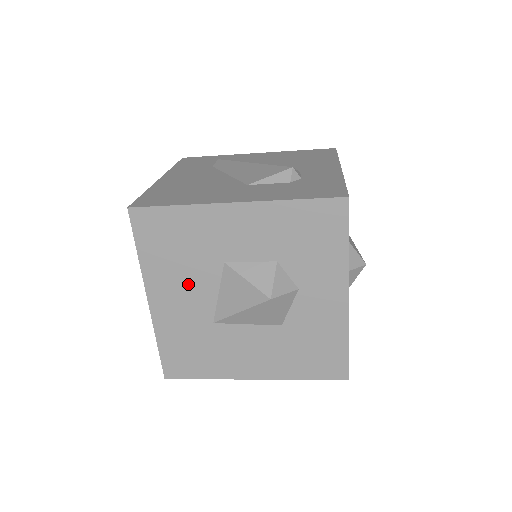
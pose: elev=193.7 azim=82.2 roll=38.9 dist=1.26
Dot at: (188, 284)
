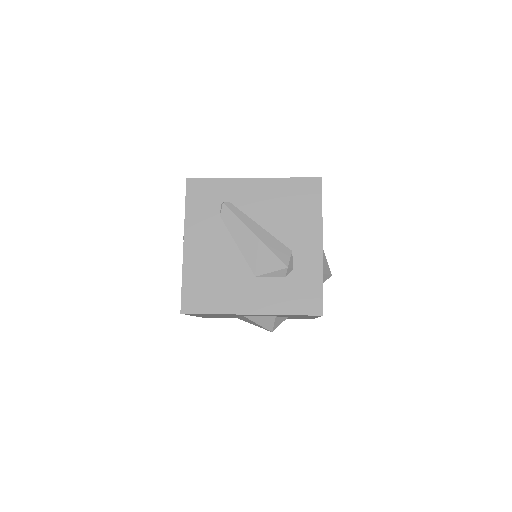
Dot at: occluded
